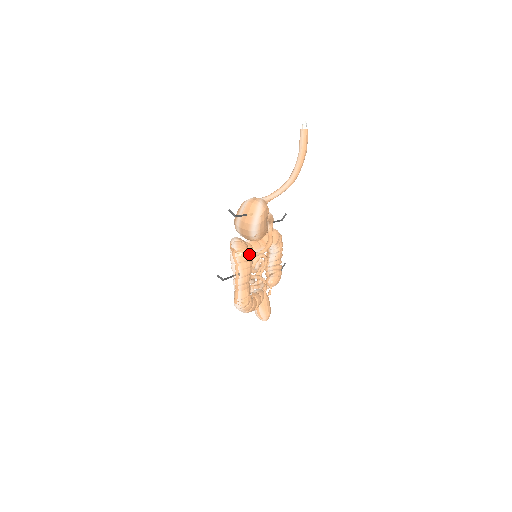
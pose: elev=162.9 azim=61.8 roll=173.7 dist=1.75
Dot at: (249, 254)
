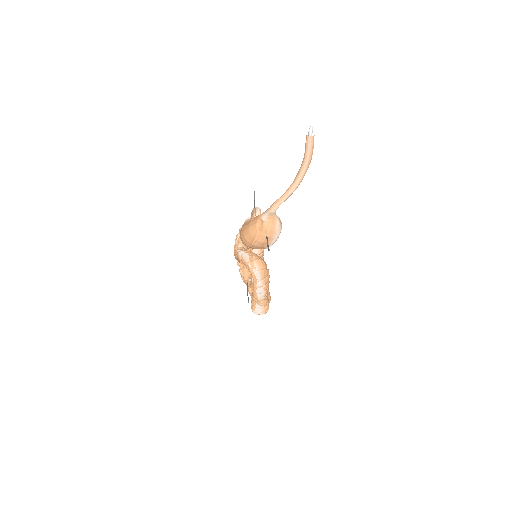
Dot at: (266, 267)
